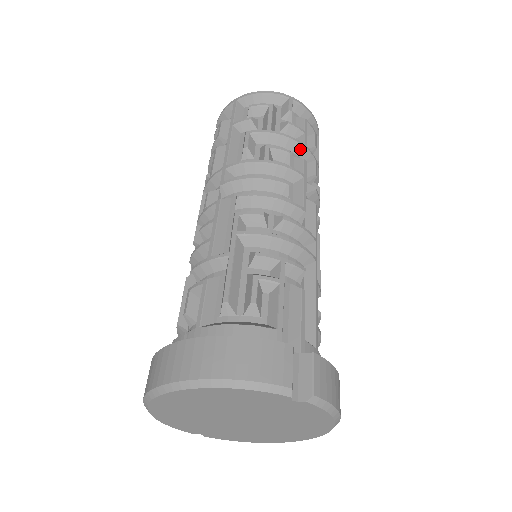
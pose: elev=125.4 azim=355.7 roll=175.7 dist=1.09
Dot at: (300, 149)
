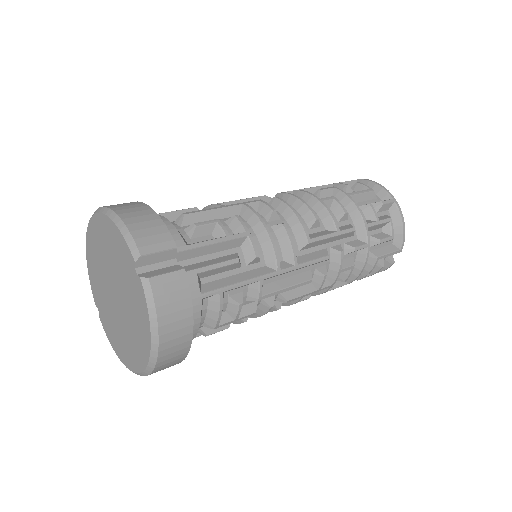
Dot at: (360, 223)
